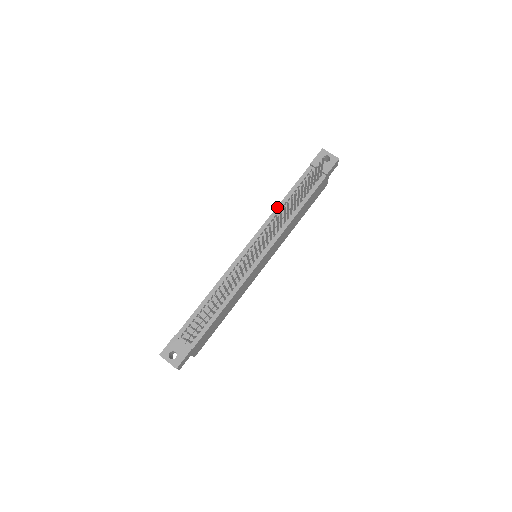
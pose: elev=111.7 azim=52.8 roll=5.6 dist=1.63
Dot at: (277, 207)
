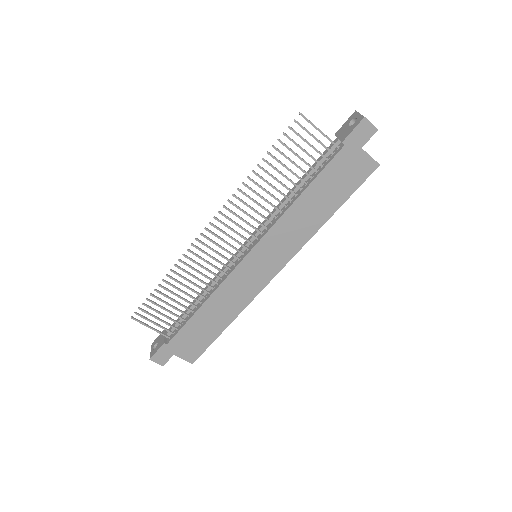
Dot at: (286, 195)
